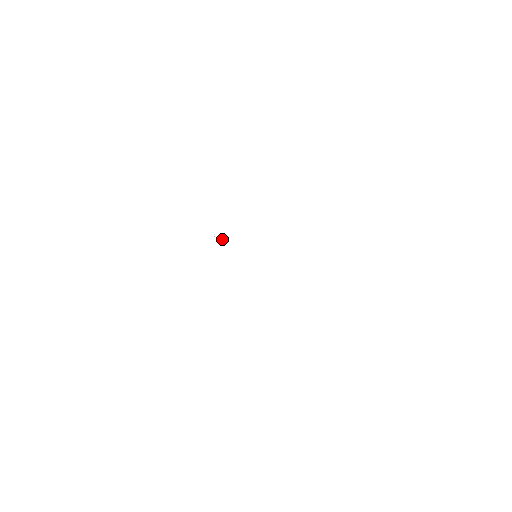
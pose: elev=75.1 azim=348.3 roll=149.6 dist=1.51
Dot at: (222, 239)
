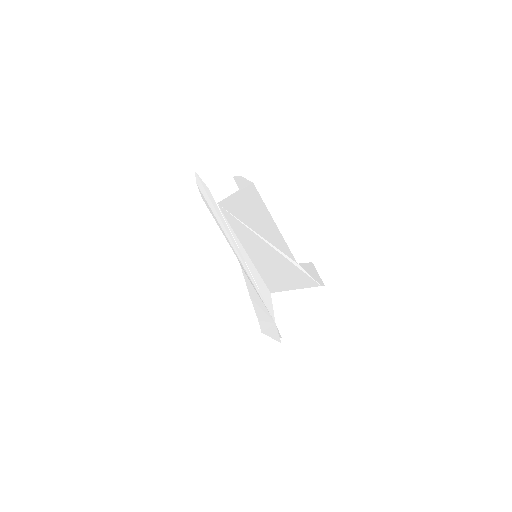
Dot at: (281, 337)
